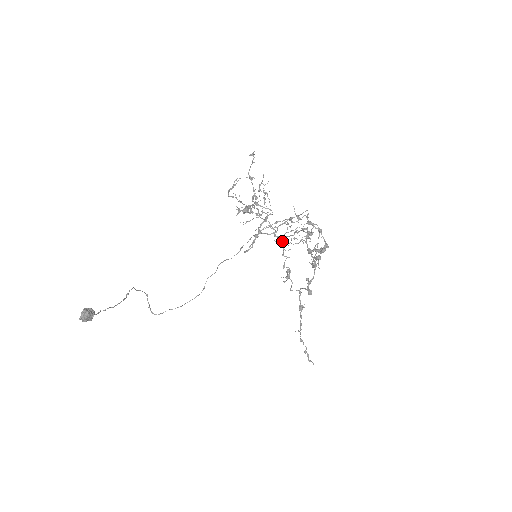
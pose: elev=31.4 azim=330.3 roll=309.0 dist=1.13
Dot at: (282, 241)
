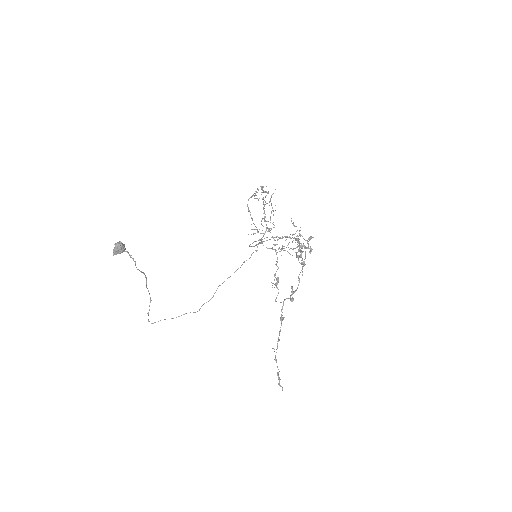
Dot at: occluded
